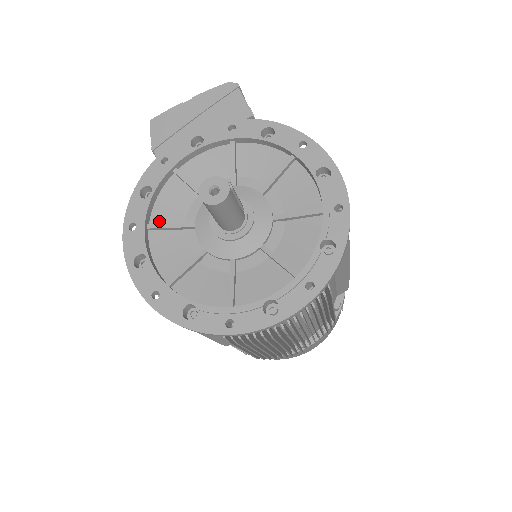
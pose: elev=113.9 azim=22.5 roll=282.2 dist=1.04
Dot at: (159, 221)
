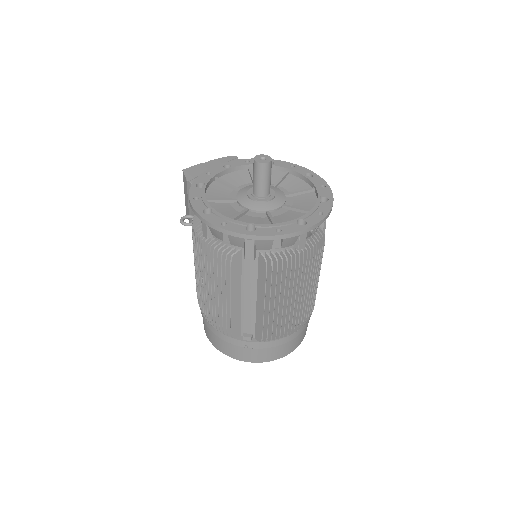
Dot at: (212, 199)
